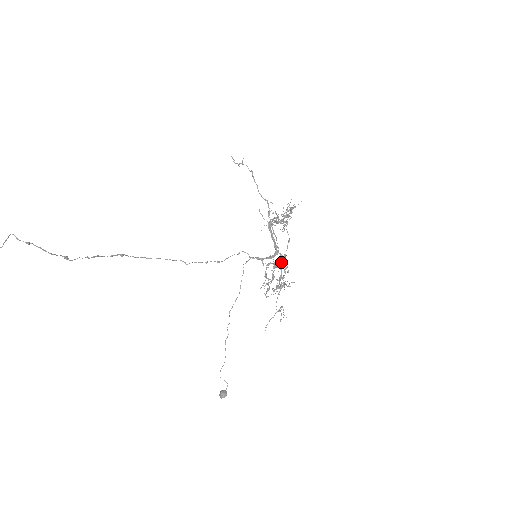
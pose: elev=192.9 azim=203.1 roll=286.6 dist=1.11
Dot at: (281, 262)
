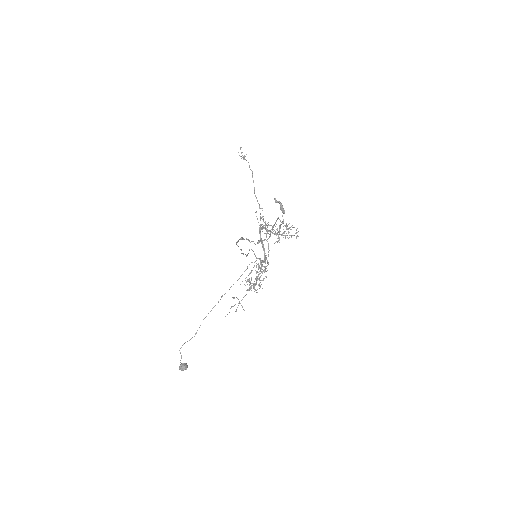
Dot at: occluded
